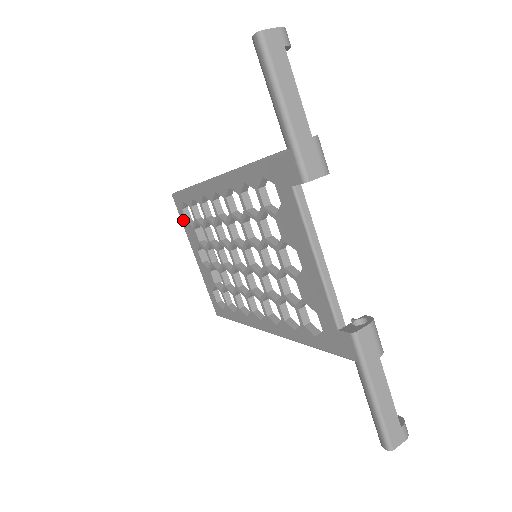
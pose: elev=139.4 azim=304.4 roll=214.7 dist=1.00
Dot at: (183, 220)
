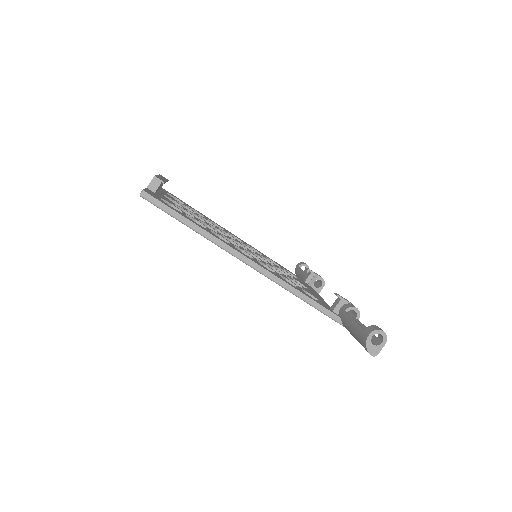
Dot at: occluded
